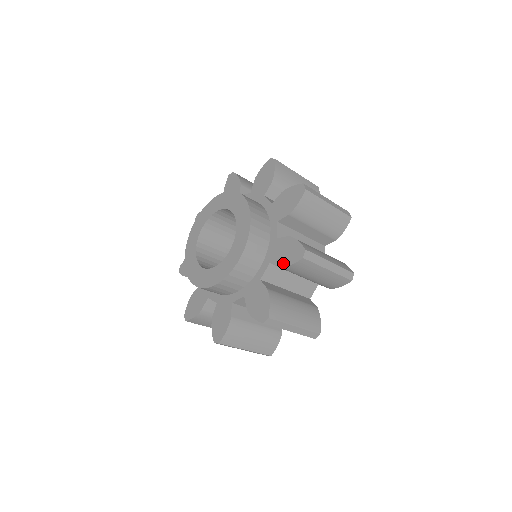
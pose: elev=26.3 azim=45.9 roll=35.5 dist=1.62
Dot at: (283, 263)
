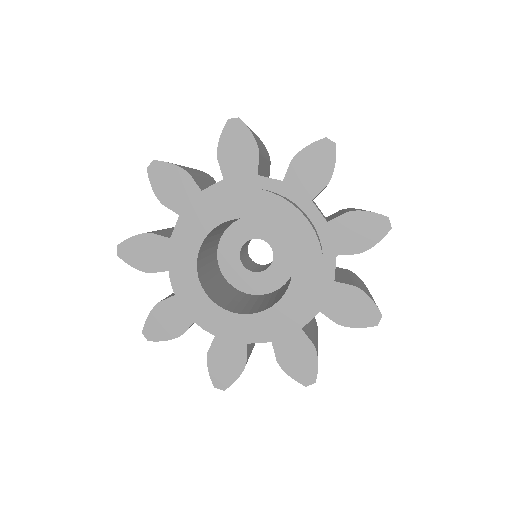
Dot at: (344, 321)
